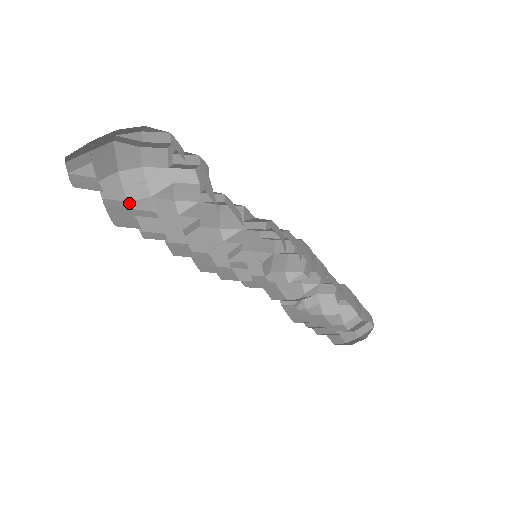
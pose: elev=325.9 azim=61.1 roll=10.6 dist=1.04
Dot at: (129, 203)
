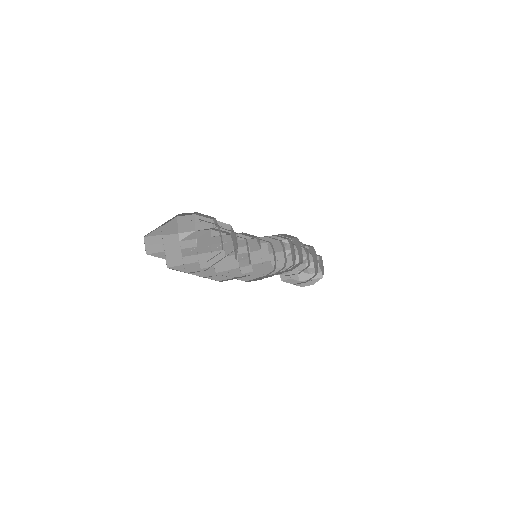
Dot at: (179, 235)
